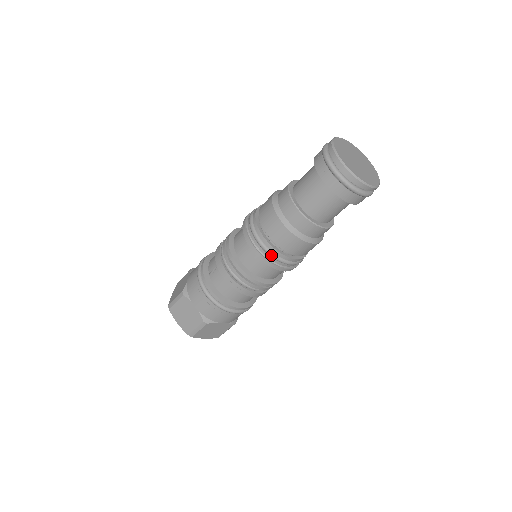
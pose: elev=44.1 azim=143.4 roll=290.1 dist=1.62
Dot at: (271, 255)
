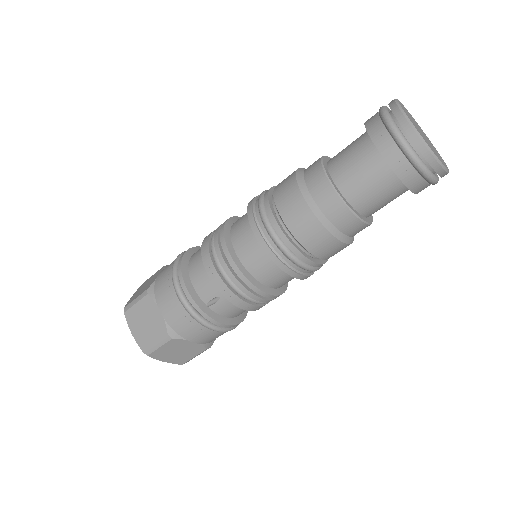
Dot at: occluded
